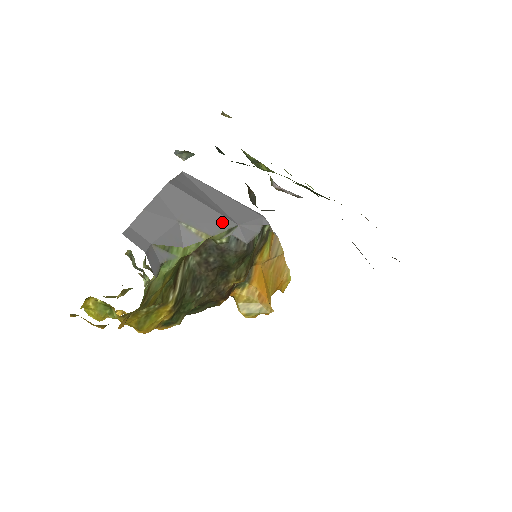
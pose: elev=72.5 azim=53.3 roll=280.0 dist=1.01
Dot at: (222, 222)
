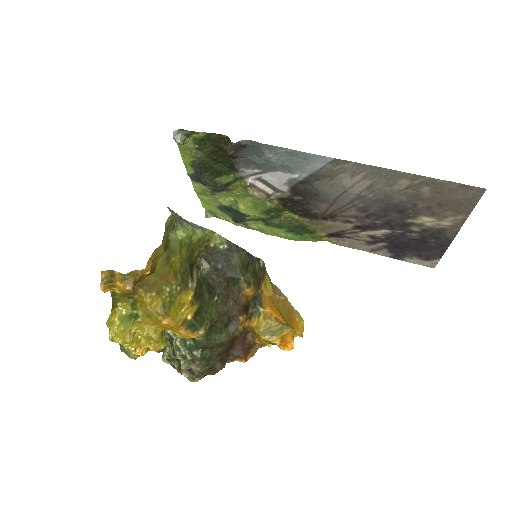
Dot at: occluded
